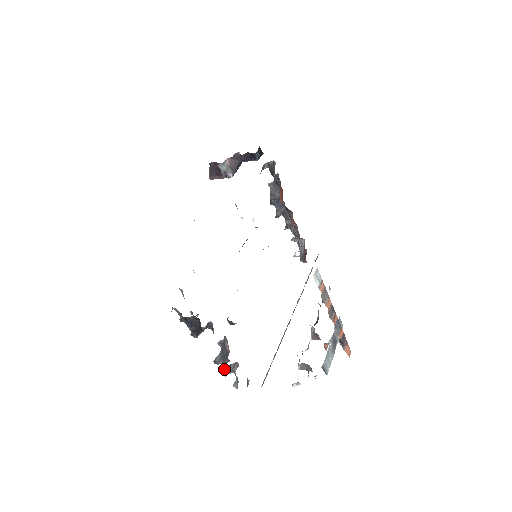
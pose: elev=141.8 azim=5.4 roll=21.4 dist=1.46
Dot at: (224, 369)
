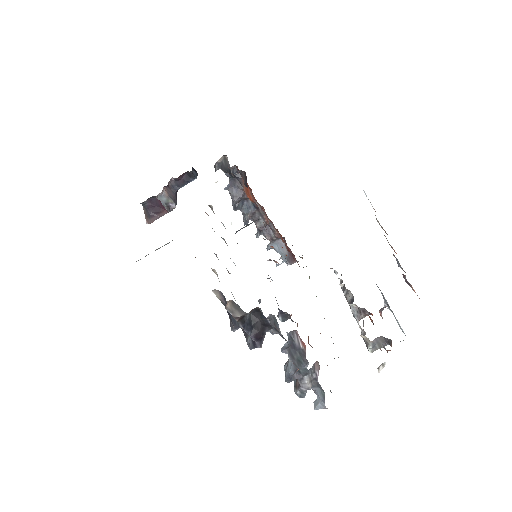
Dot at: (301, 385)
